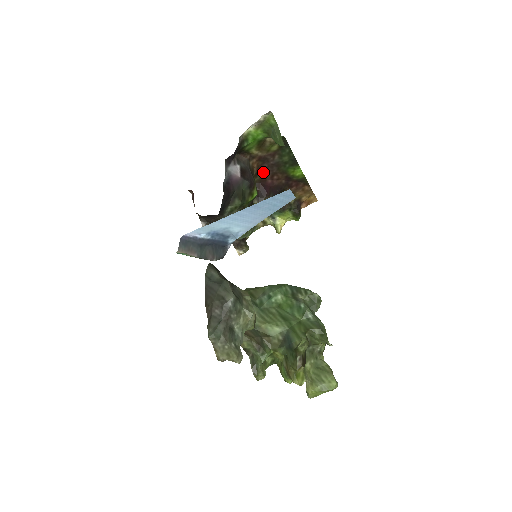
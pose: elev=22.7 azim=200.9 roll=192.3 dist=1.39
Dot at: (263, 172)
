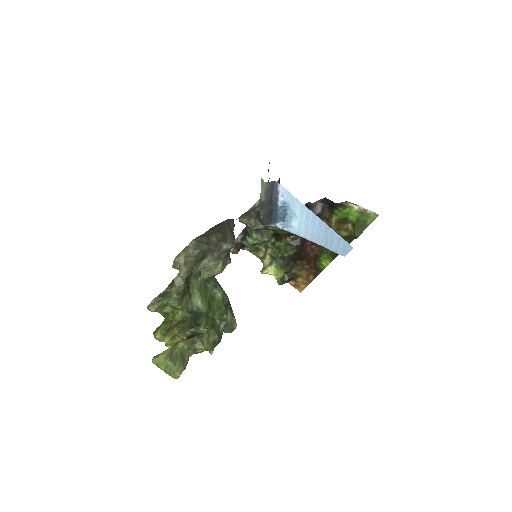
Dot at: occluded
